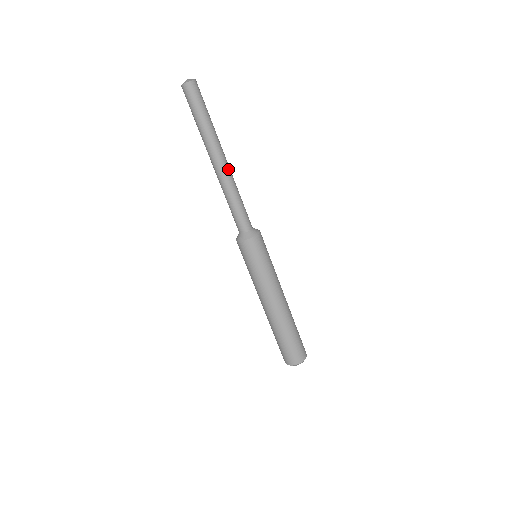
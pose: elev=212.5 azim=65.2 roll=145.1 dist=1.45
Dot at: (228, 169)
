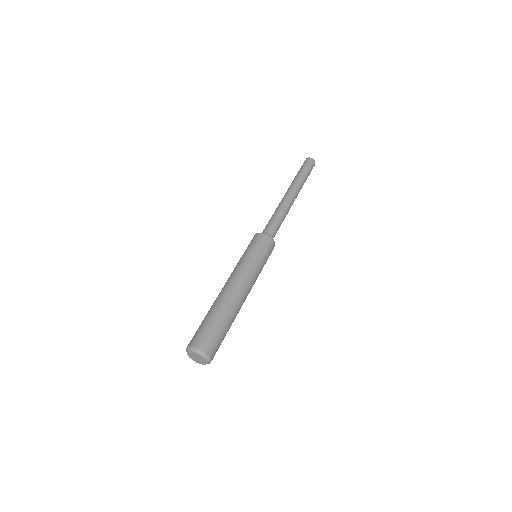
Dot at: (292, 204)
